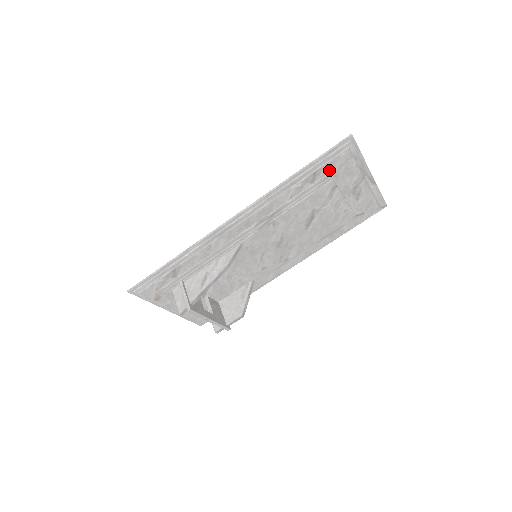
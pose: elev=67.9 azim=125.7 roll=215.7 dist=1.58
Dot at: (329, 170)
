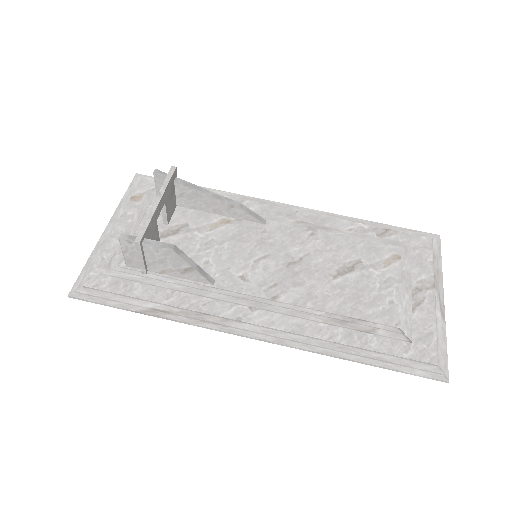
Dot at: (402, 241)
